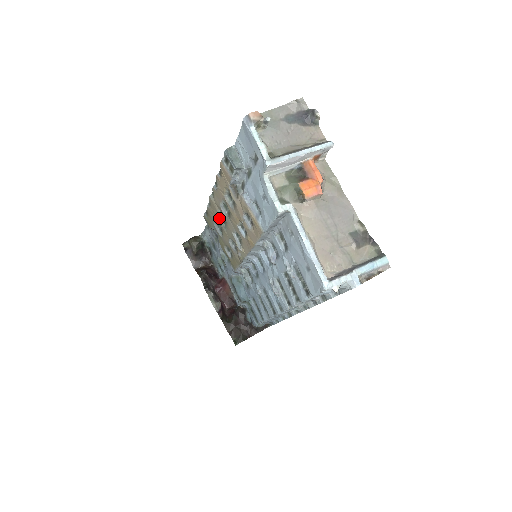
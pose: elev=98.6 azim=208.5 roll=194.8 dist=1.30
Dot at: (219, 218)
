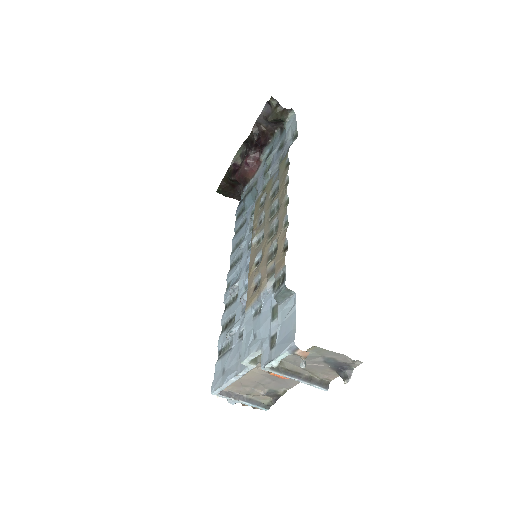
Dot at: (277, 200)
